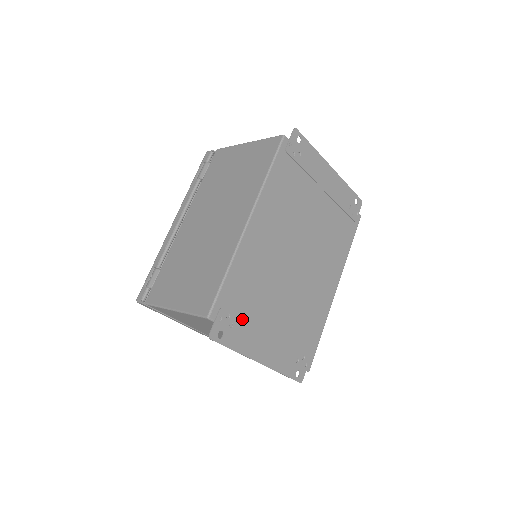
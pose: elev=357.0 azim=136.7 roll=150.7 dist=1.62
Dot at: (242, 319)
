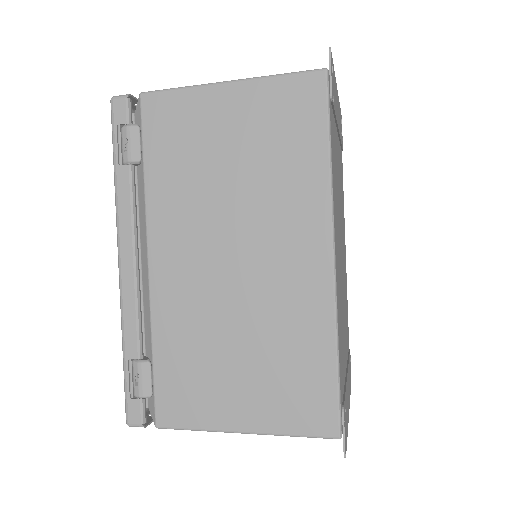
Dot at: (345, 391)
